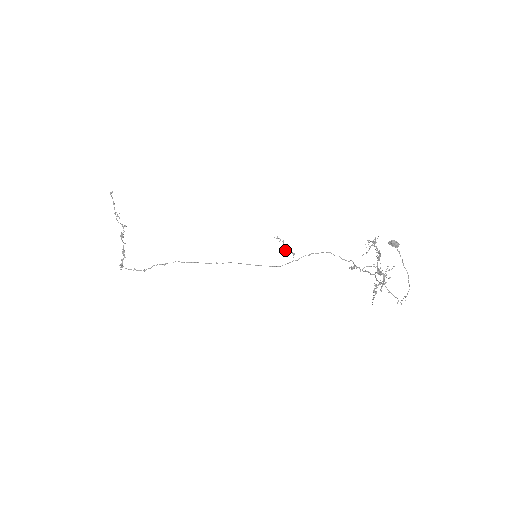
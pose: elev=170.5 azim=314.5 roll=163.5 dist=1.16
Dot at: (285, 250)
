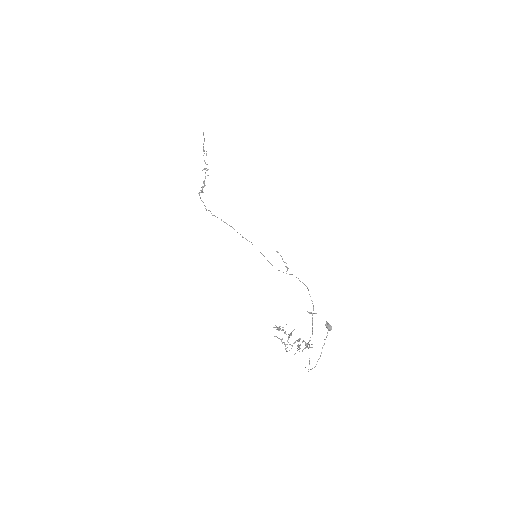
Dot at: (283, 261)
